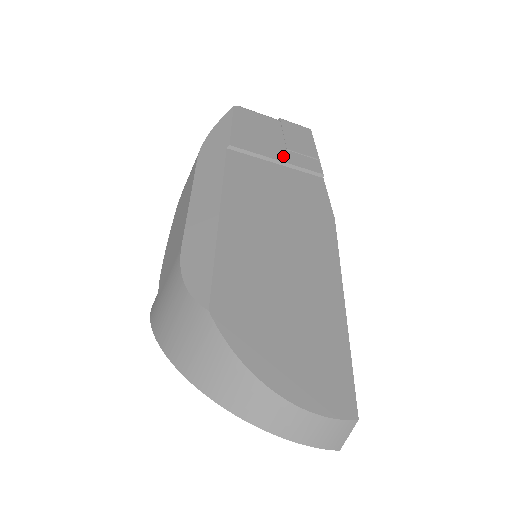
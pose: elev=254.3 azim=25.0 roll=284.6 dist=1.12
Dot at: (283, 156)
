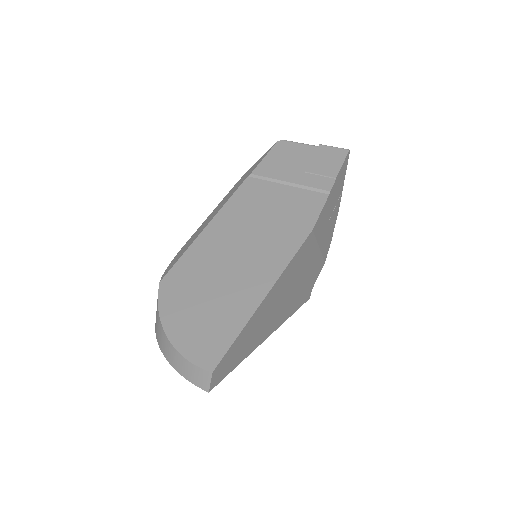
Dot at: (296, 178)
